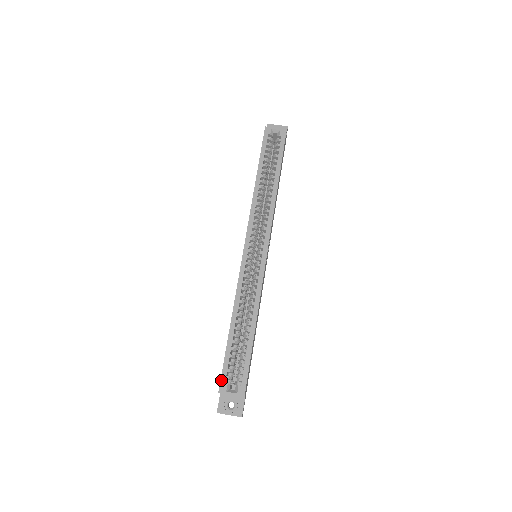
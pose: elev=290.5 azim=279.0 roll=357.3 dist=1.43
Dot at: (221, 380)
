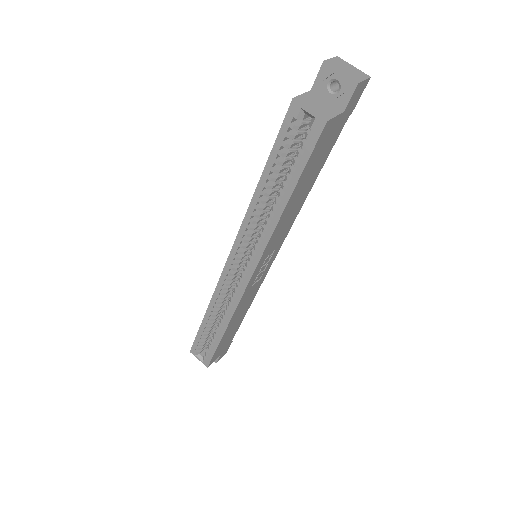
Dot at: (192, 346)
